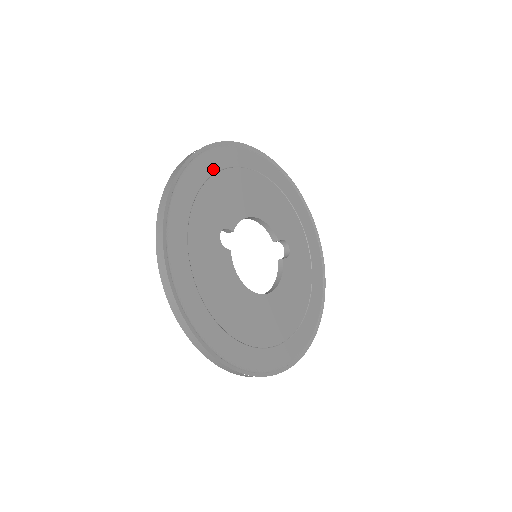
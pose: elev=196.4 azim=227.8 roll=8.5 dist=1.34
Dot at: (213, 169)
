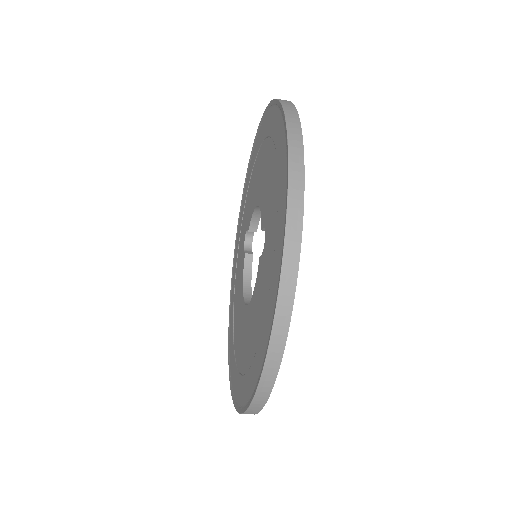
Dot at: occluded
